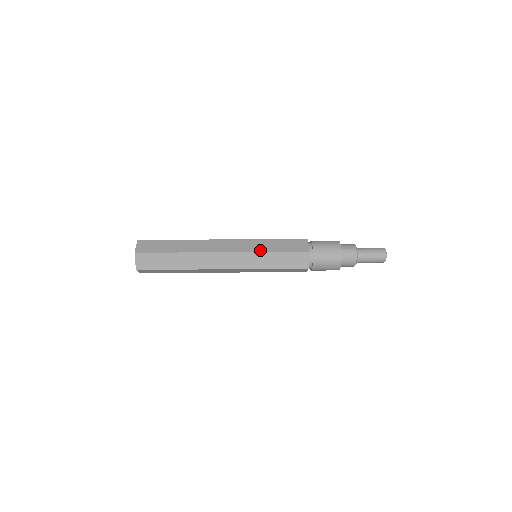
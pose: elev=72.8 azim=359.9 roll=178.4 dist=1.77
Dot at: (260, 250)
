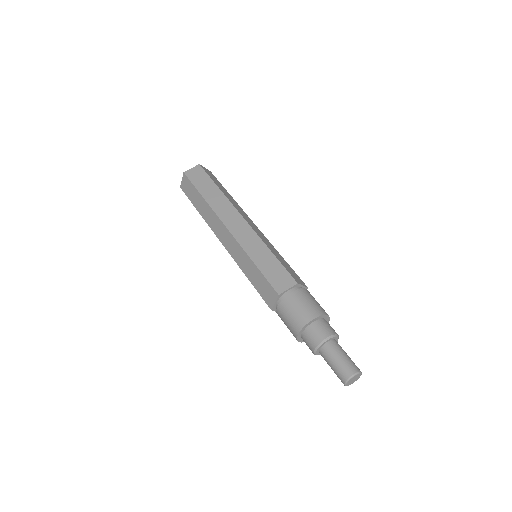
Dot at: (266, 244)
